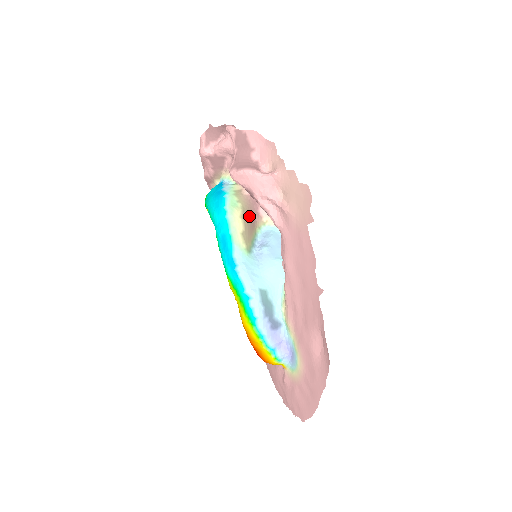
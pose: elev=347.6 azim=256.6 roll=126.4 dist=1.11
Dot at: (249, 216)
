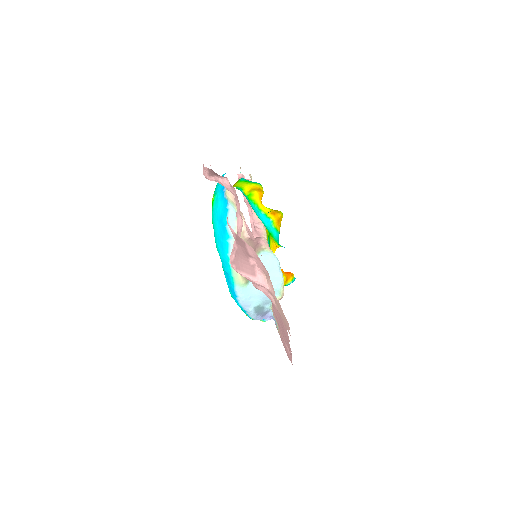
Dot at: occluded
